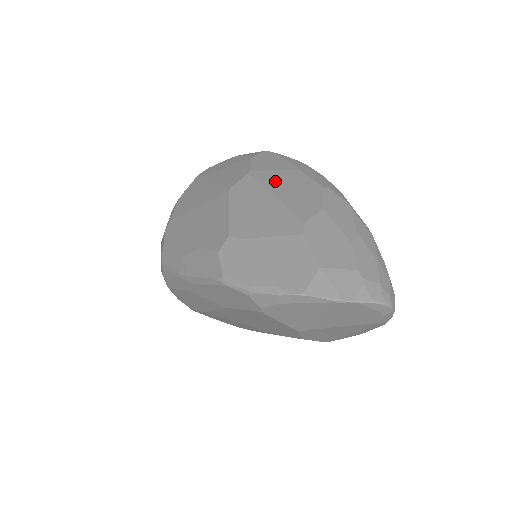
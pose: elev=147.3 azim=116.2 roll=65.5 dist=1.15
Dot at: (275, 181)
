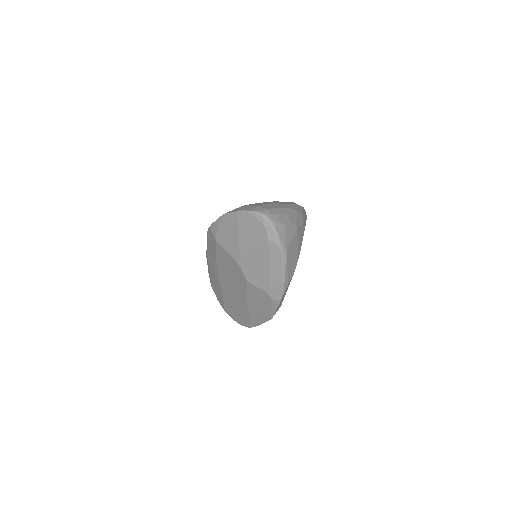
Dot at: occluded
